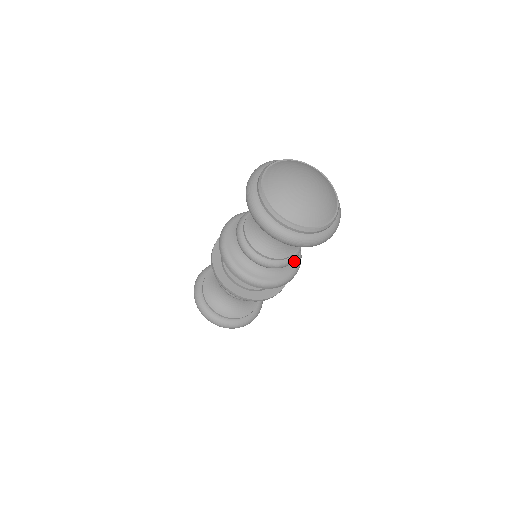
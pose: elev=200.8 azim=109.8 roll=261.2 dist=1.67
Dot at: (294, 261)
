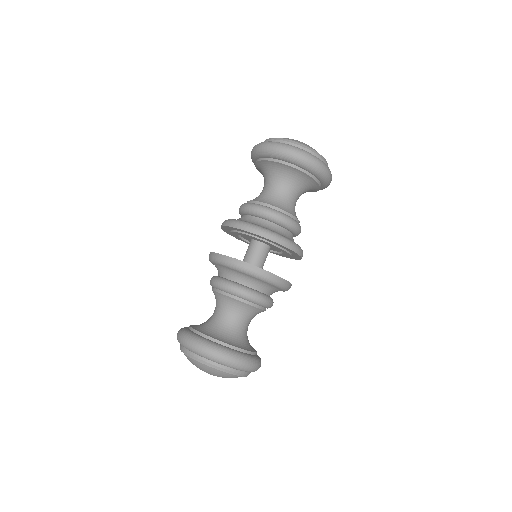
Dot at: occluded
